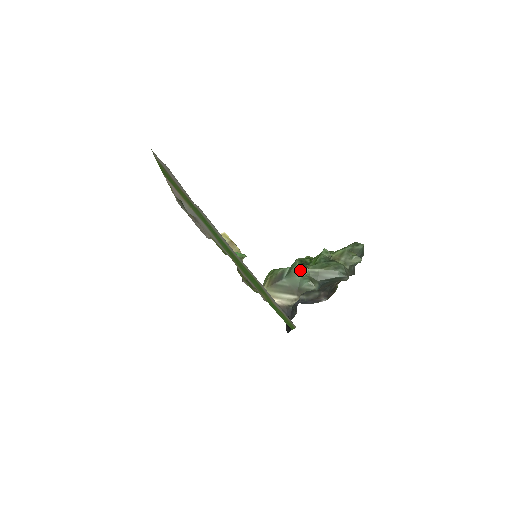
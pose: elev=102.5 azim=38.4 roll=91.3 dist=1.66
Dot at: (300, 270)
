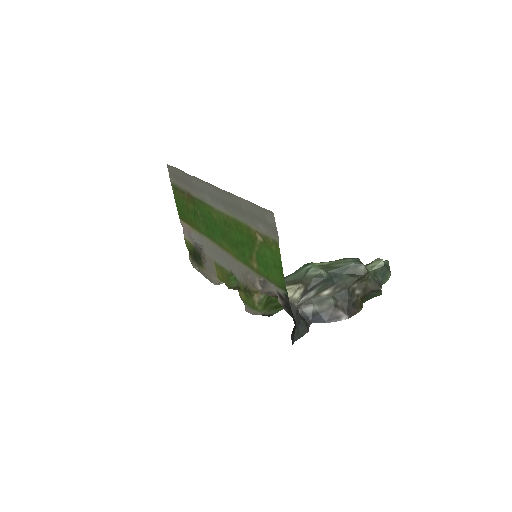
Dot at: (306, 266)
